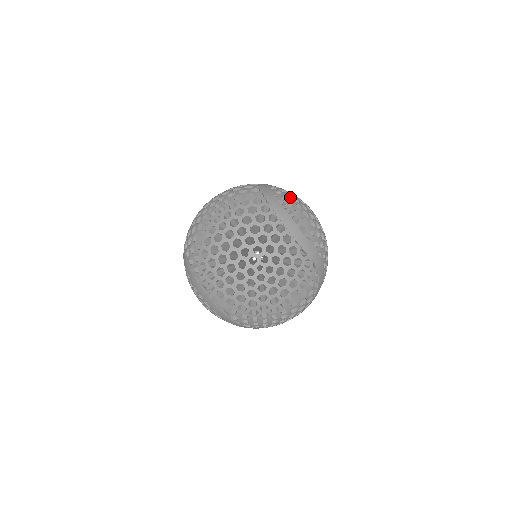
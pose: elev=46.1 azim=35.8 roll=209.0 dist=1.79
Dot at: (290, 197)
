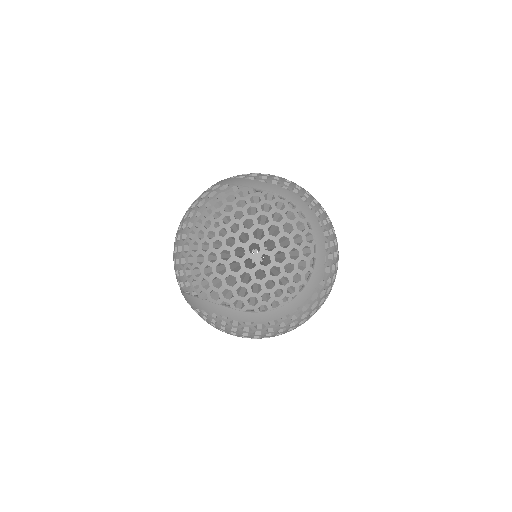
Dot at: occluded
